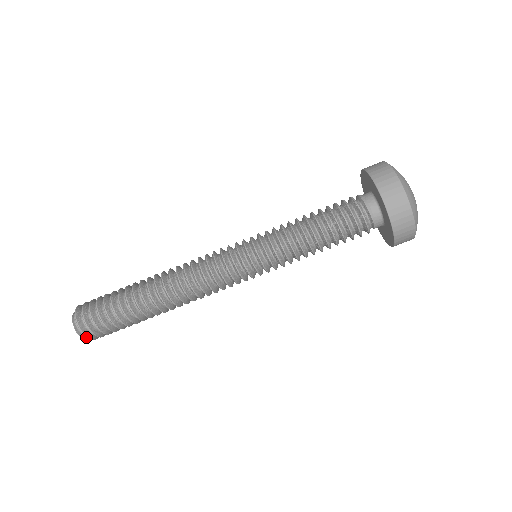
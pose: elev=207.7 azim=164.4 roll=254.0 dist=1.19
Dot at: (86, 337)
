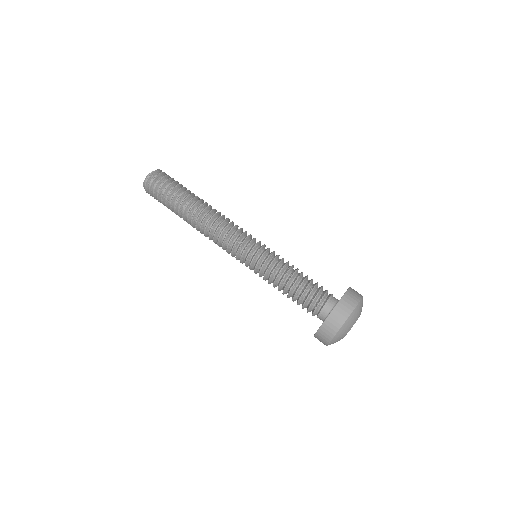
Dot at: occluded
